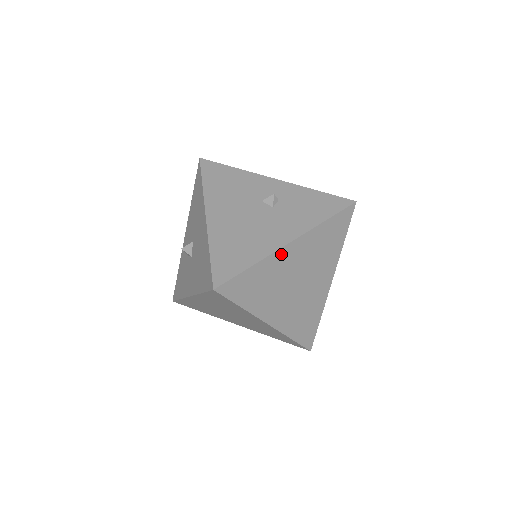
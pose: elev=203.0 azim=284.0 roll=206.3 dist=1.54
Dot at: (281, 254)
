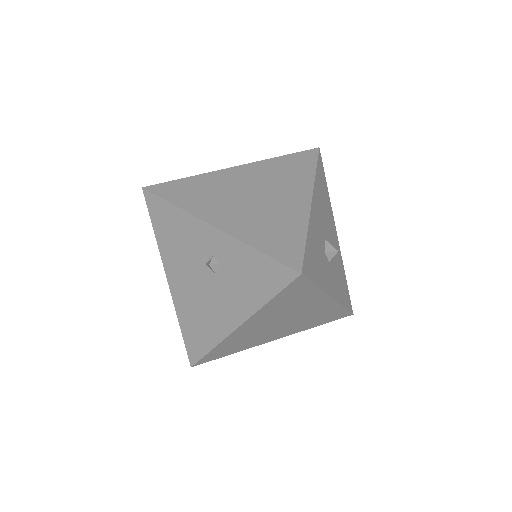
Dot at: (236, 333)
